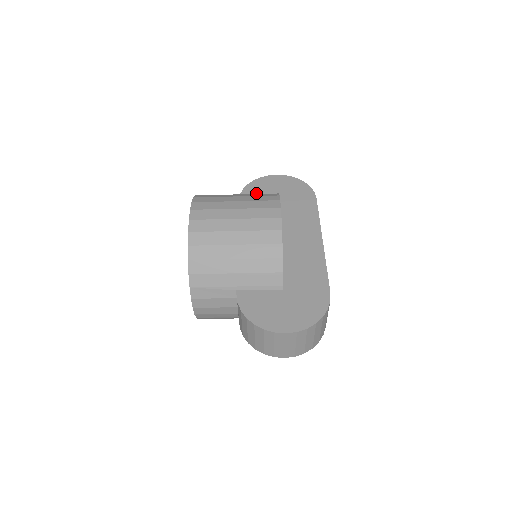
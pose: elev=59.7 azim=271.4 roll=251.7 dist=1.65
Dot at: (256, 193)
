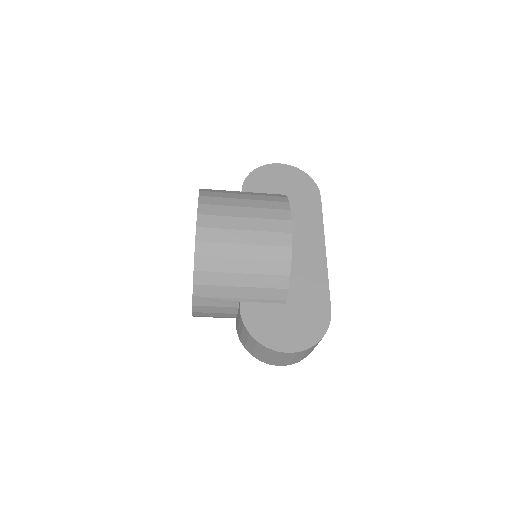
Dot at: (259, 185)
